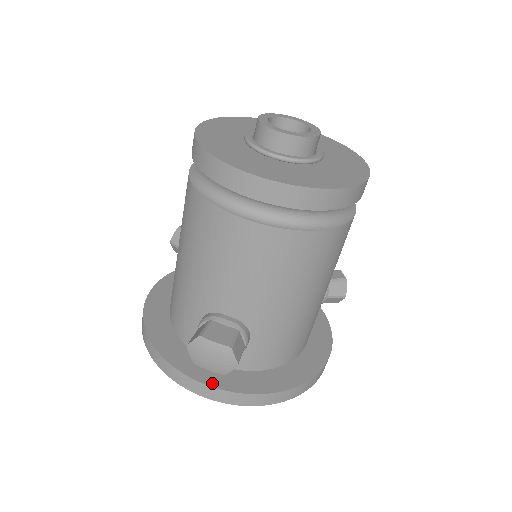
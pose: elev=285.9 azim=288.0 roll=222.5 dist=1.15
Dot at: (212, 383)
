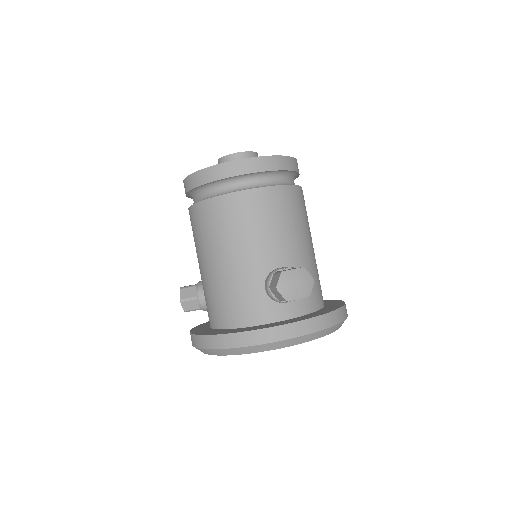
Dot at: (302, 319)
